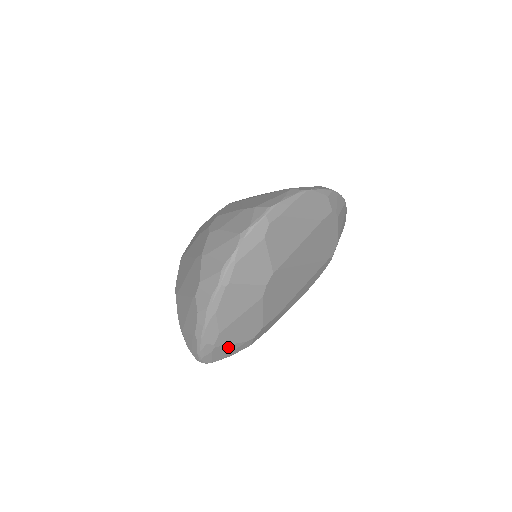
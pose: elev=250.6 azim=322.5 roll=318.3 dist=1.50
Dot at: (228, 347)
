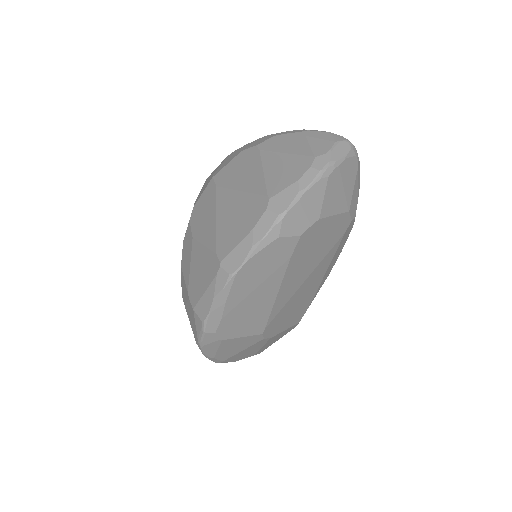
Dot at: occluded
